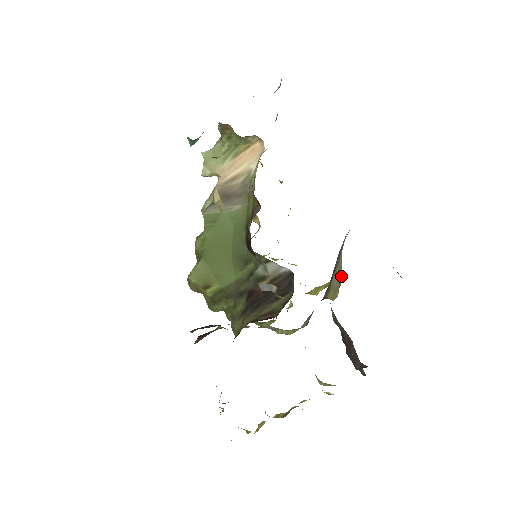
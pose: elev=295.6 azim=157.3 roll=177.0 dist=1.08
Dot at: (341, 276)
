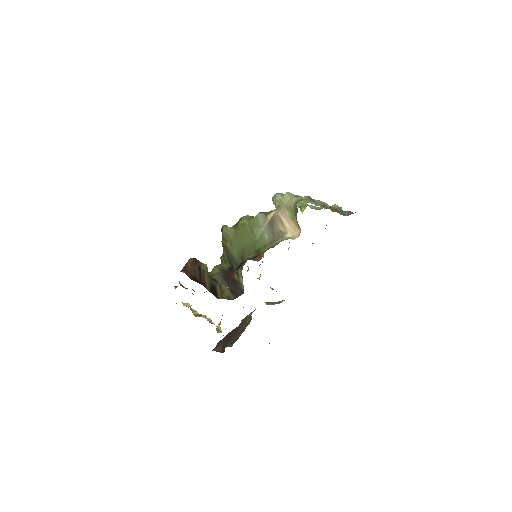
Dot at: (281, 302)
